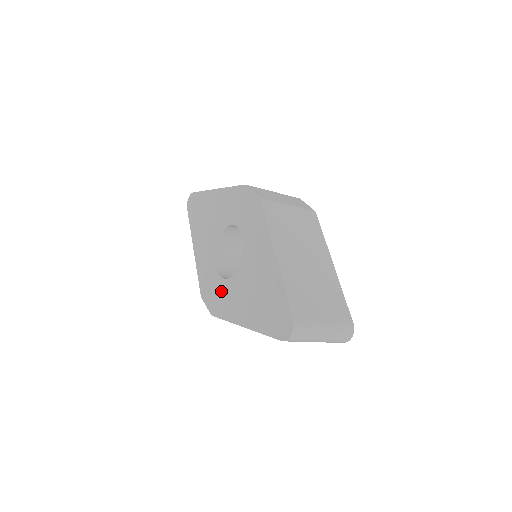
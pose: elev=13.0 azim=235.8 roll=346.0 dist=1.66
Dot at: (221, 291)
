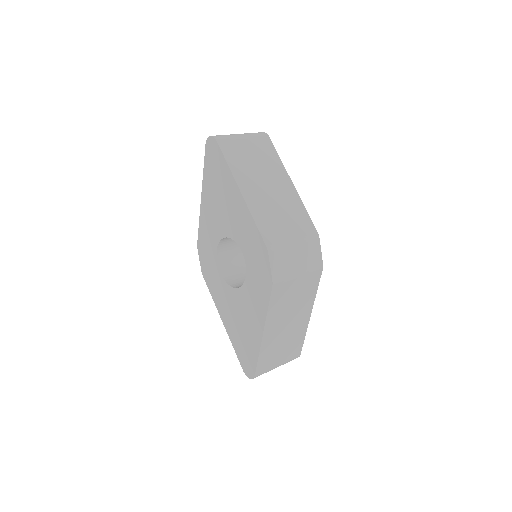
Dot at: (215, 275)
